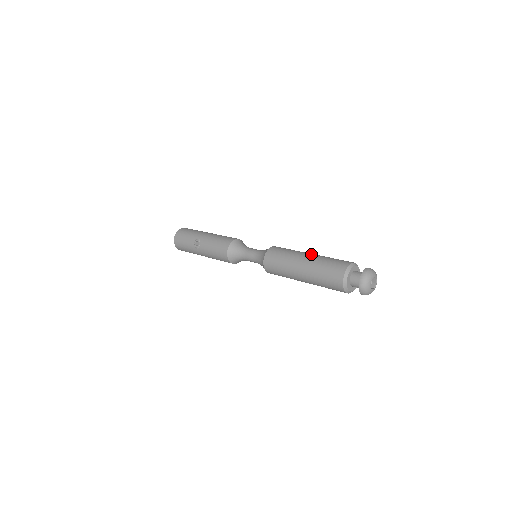
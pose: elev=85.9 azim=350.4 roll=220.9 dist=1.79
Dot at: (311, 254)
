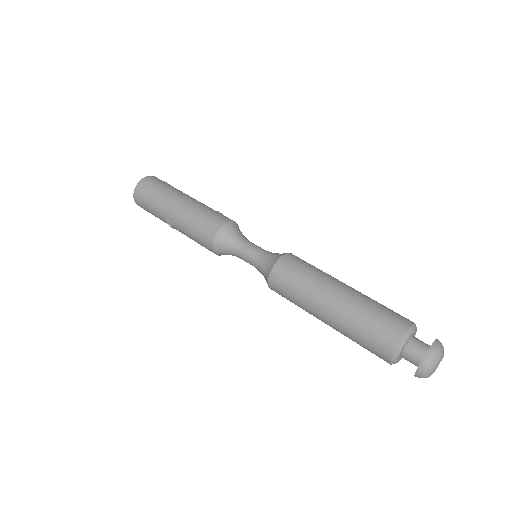
Dot at: (334, 302)
